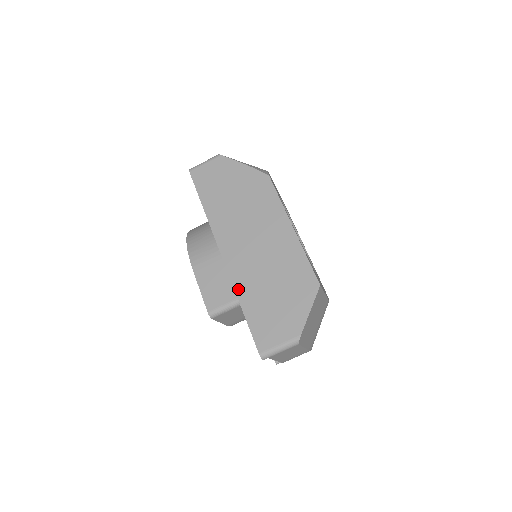
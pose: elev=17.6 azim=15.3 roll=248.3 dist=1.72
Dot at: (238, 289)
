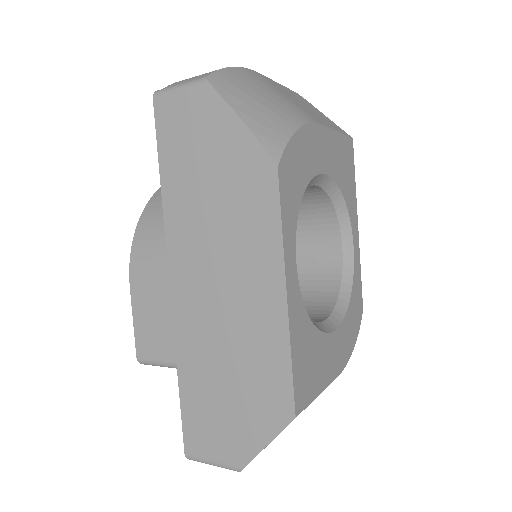
Dot at: (180, 349)
